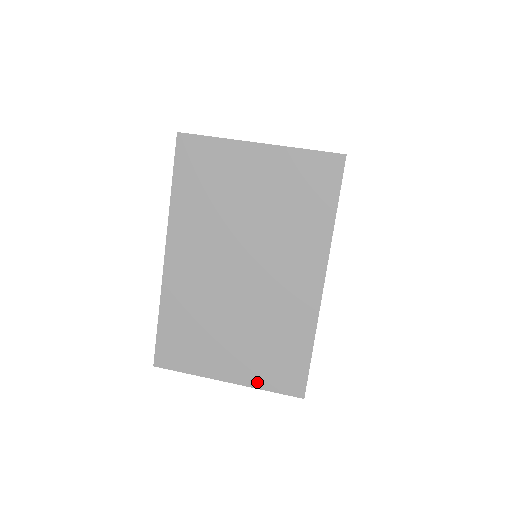
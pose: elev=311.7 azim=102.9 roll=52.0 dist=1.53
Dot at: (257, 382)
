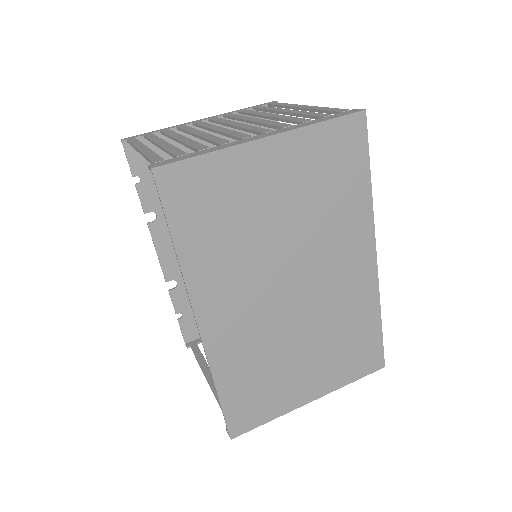
Dot at: (340, 382)
